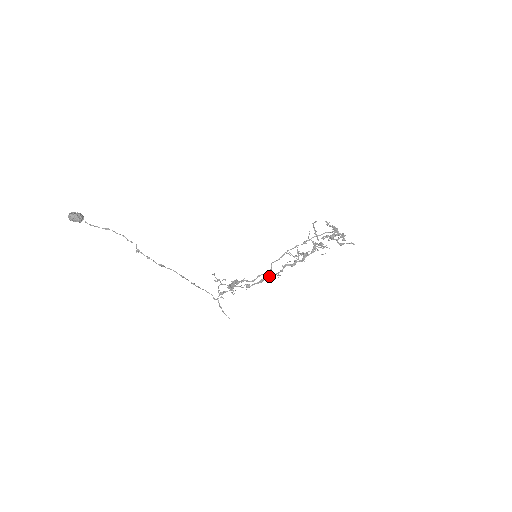
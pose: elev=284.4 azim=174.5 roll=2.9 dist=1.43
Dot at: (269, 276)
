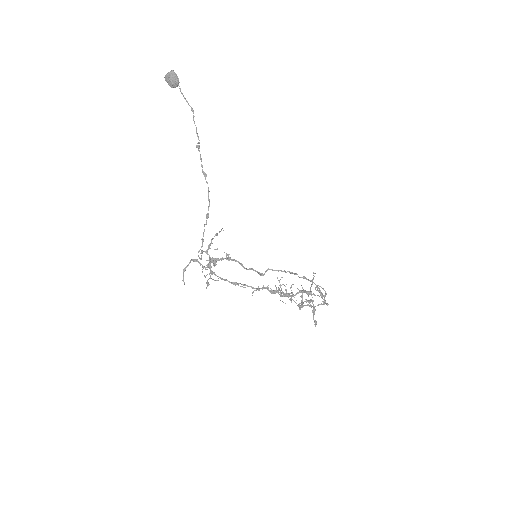
Dot at: occluded
